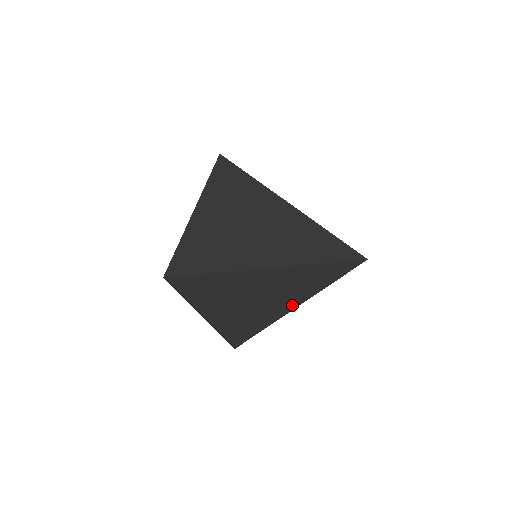
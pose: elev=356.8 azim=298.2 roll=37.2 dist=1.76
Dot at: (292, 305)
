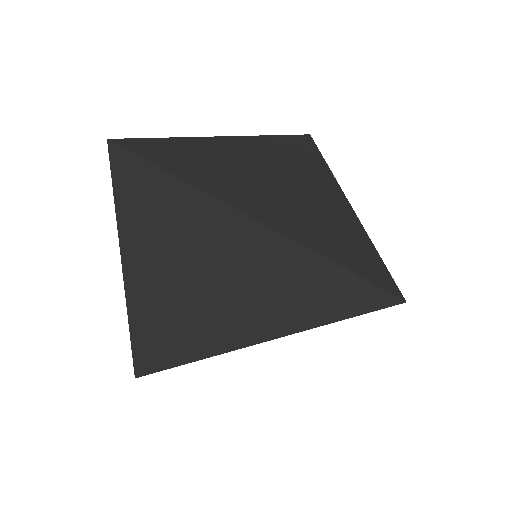
Dot at: (241, 336)
